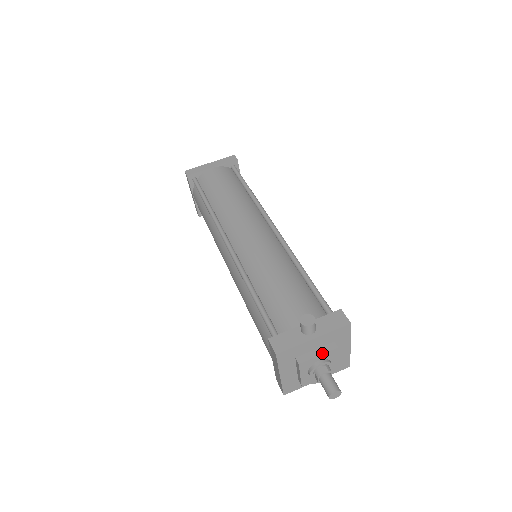
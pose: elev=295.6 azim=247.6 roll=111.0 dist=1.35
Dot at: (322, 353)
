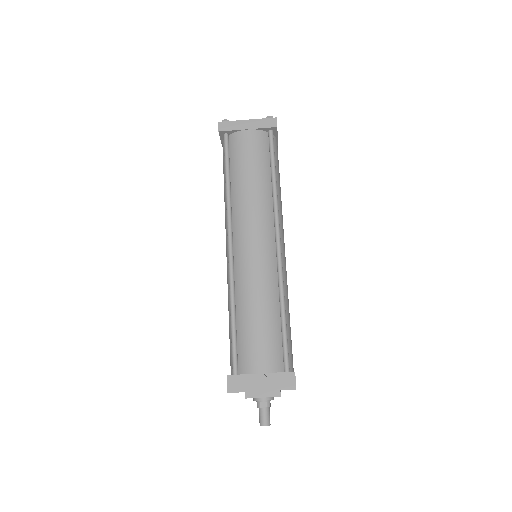
Dot at: (266, 396)
